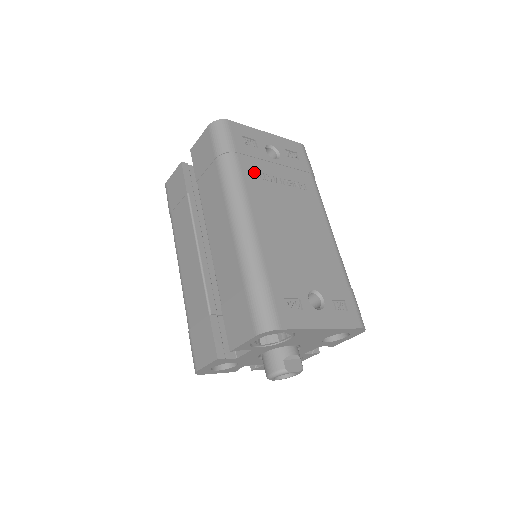
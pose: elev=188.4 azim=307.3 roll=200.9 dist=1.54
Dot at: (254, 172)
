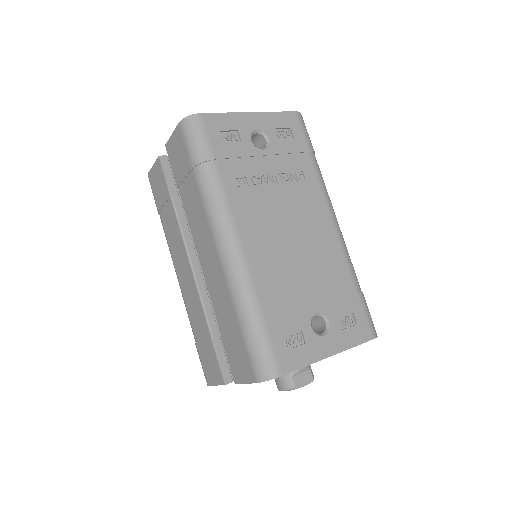
Dot at: (239, 179)
